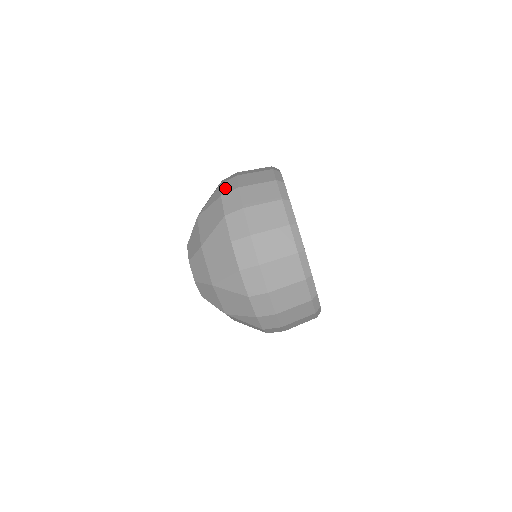
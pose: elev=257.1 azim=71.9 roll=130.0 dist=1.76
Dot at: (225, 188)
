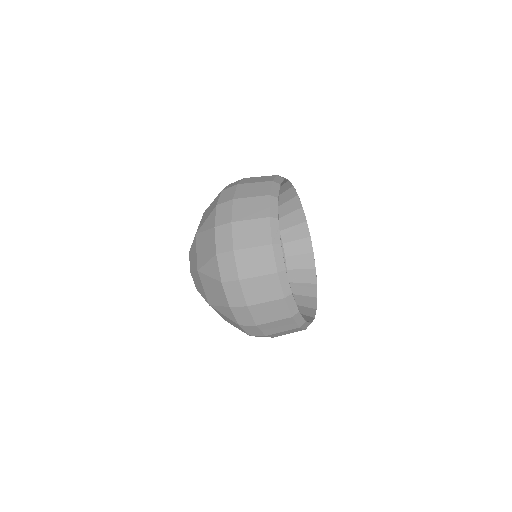
Dot at: (240, 319)
